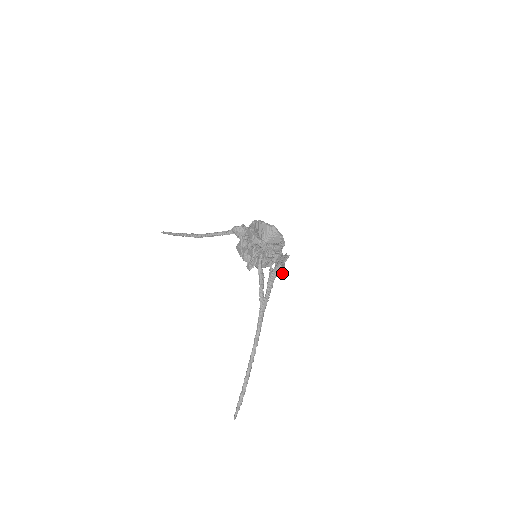
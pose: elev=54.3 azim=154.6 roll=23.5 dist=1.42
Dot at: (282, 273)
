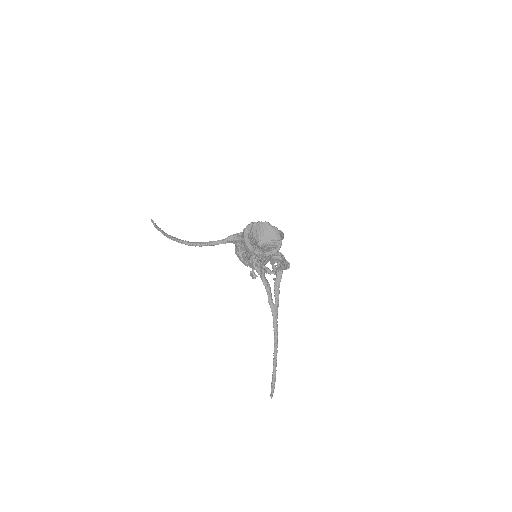
Dot at: occluded
